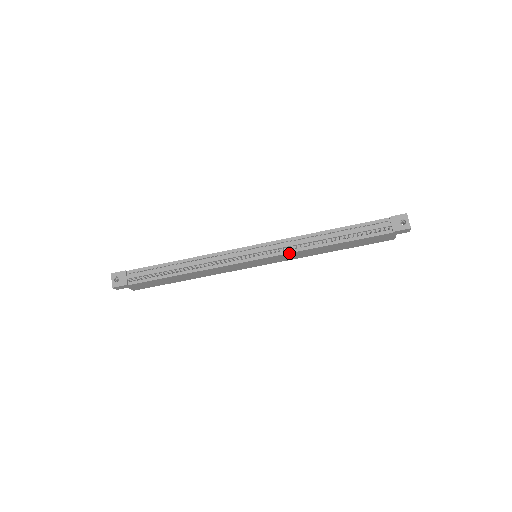
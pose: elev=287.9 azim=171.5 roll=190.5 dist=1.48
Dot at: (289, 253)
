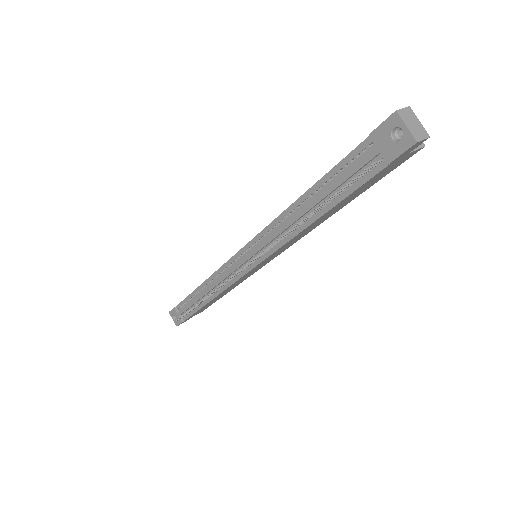
Dot at: (276, 251)
